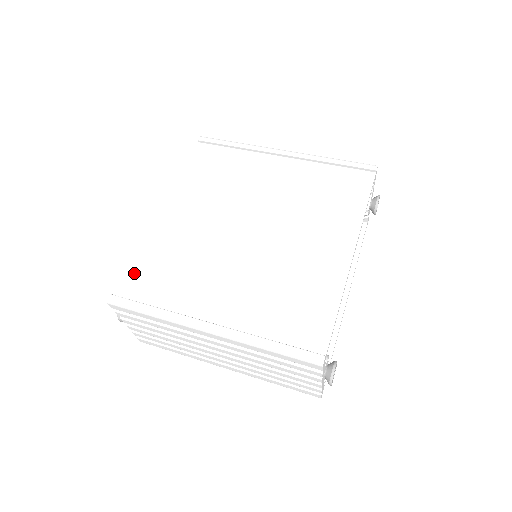
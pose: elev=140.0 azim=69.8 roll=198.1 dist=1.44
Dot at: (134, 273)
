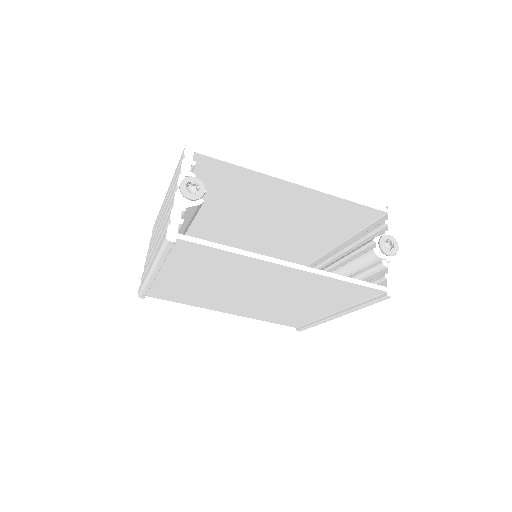
Dot at: occluded
